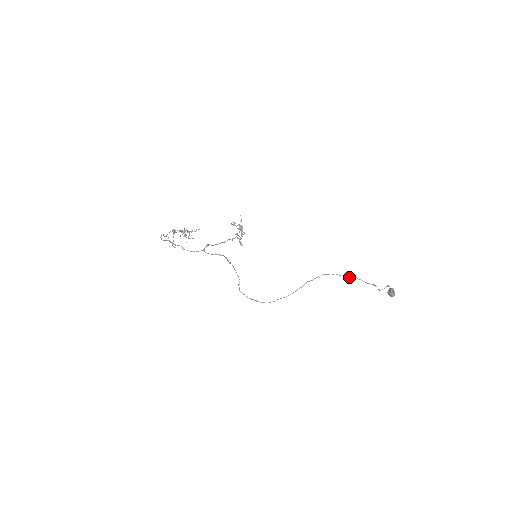
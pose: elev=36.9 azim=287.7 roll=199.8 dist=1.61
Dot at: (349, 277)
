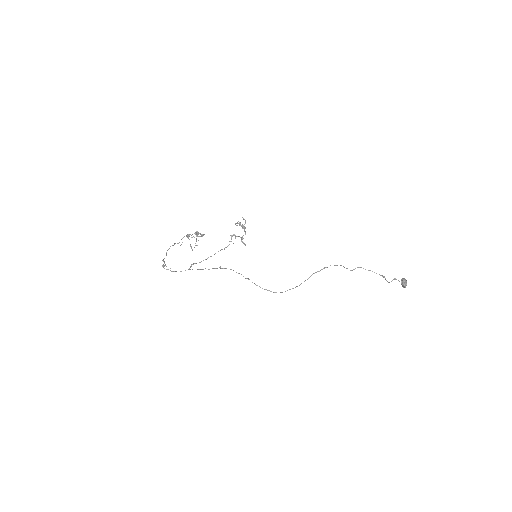
Dot at: (354, 269)
